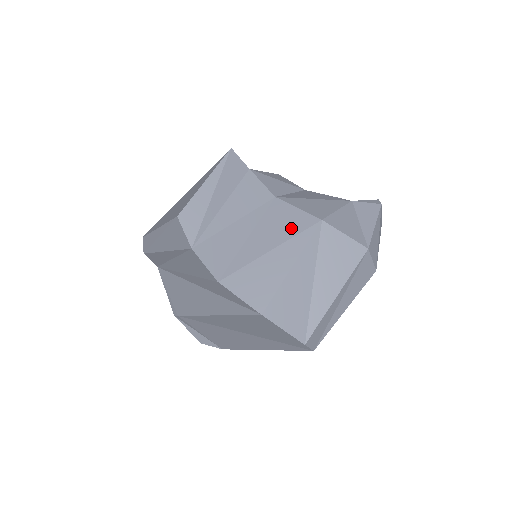
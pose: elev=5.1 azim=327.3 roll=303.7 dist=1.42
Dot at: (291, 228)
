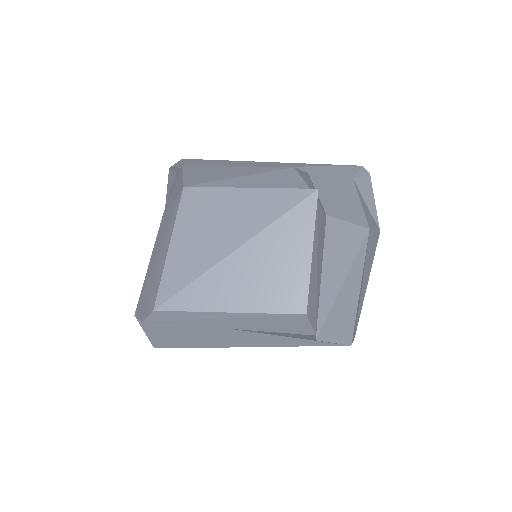
Dot at: (351, 249)
